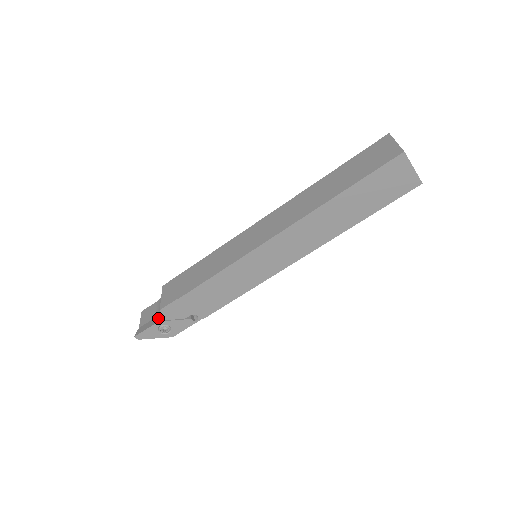
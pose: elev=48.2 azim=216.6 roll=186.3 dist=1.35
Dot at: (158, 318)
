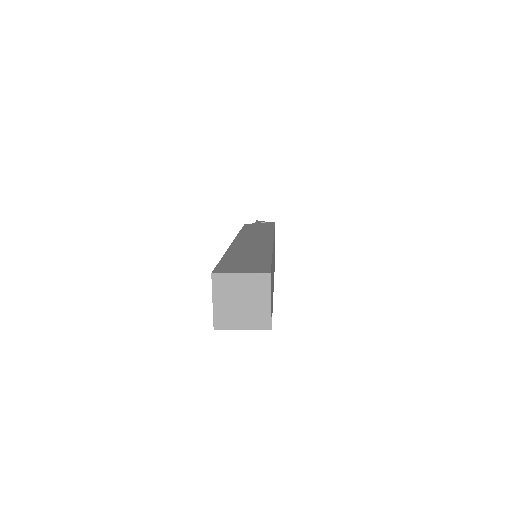
Dot at: occluded
